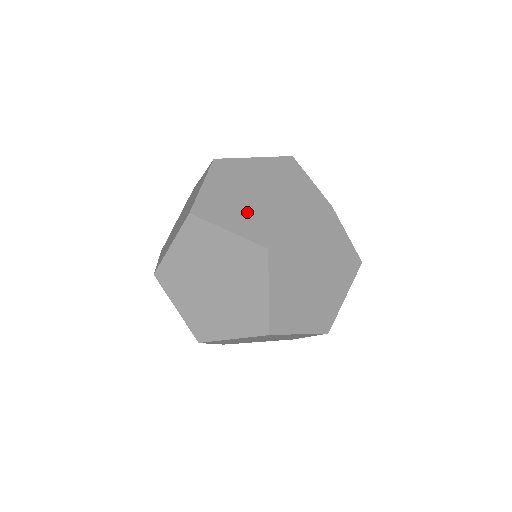
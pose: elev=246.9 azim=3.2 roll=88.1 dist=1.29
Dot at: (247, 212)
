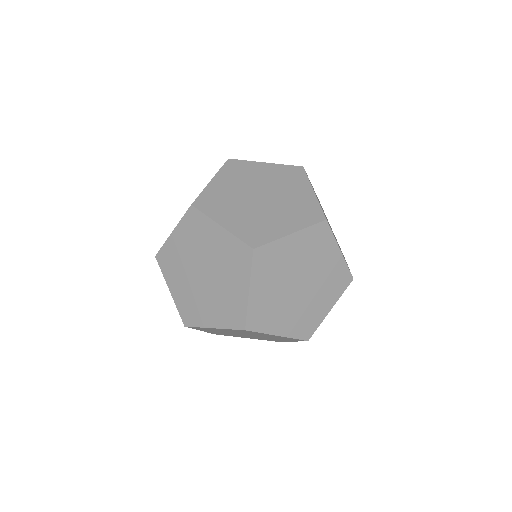
Dot at: (291, 311)
